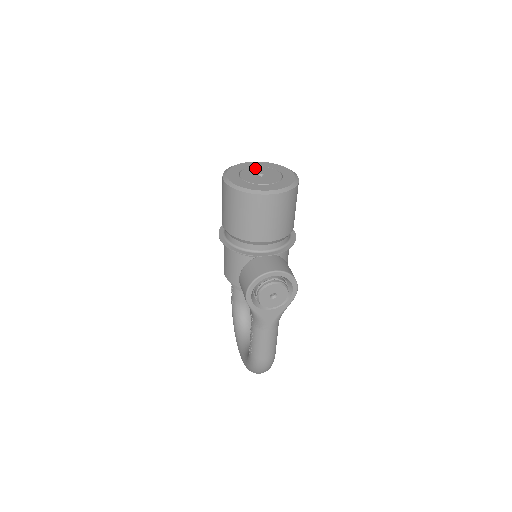
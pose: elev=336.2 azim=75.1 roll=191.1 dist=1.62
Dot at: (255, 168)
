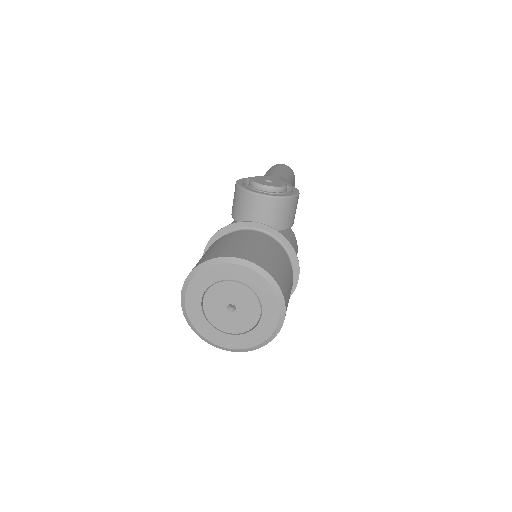
Dot at: (232, 287)
